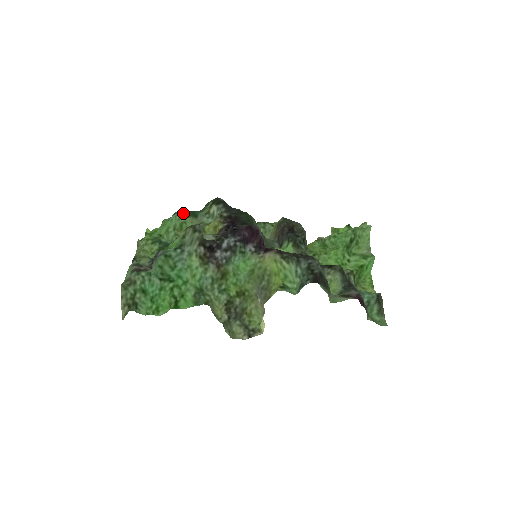
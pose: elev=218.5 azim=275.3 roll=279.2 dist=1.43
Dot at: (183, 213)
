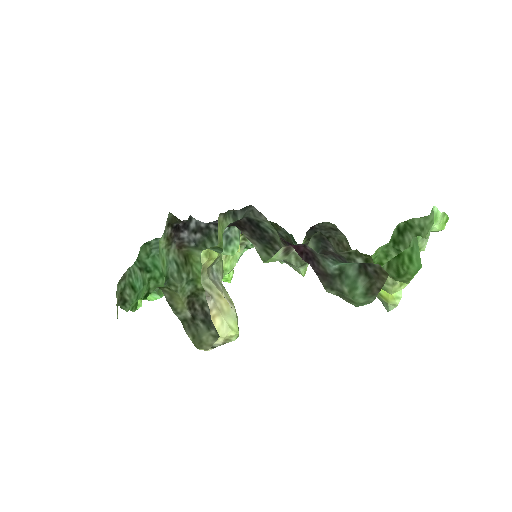
Dot at: occluded
